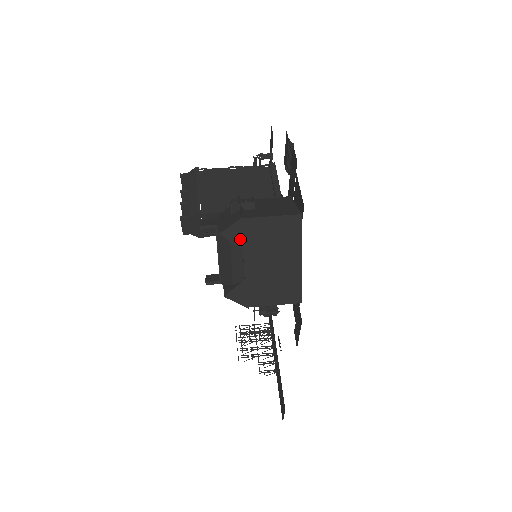
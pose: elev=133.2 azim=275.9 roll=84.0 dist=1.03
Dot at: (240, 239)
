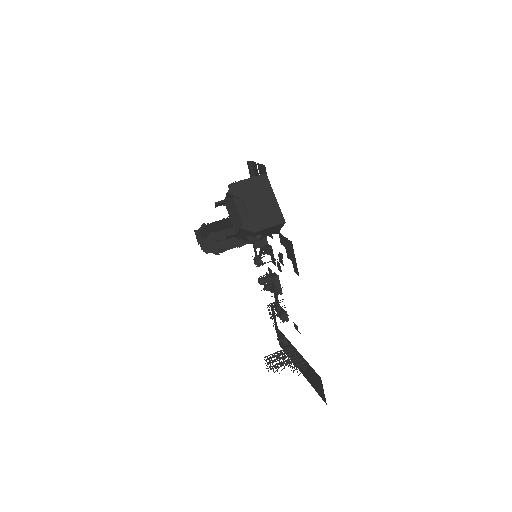
Dot at: (238, 193)
